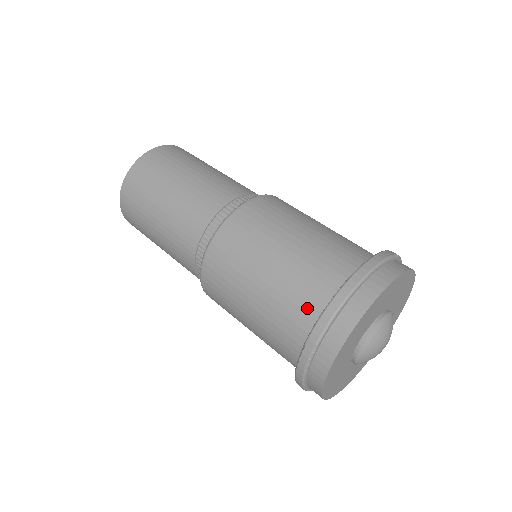
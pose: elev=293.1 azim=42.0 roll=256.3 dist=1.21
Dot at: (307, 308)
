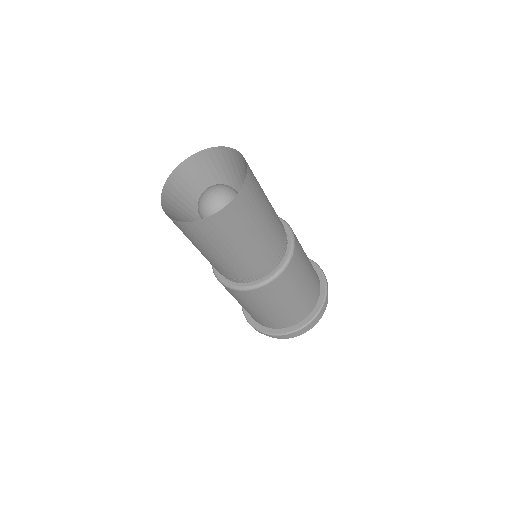
Dot at: (271, 325)
